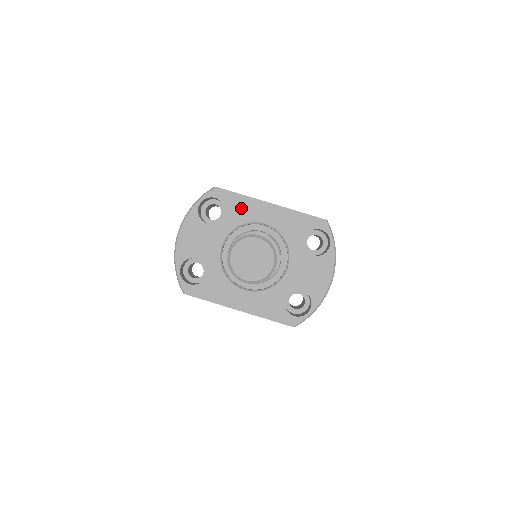
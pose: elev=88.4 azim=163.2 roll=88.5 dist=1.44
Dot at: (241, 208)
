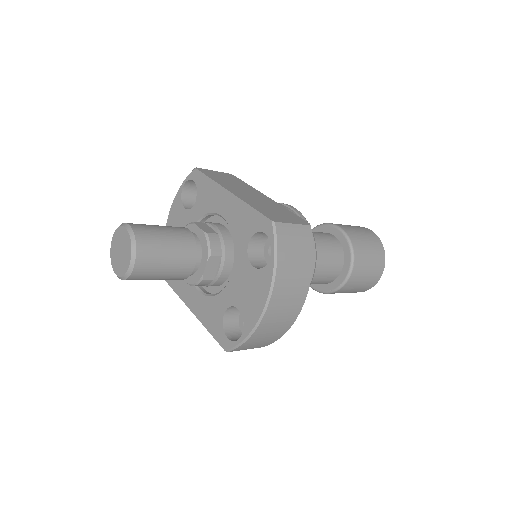
Dot at: (208, 194)
